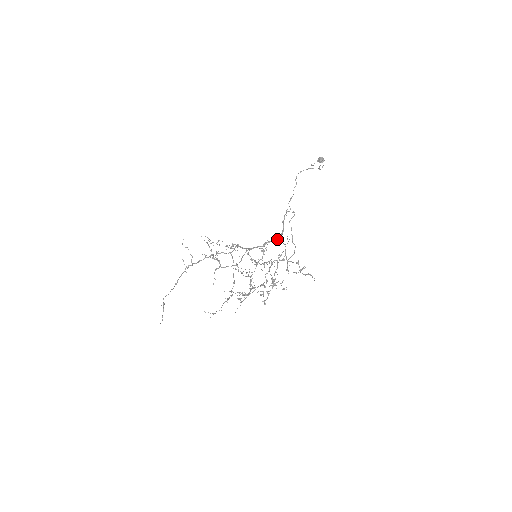
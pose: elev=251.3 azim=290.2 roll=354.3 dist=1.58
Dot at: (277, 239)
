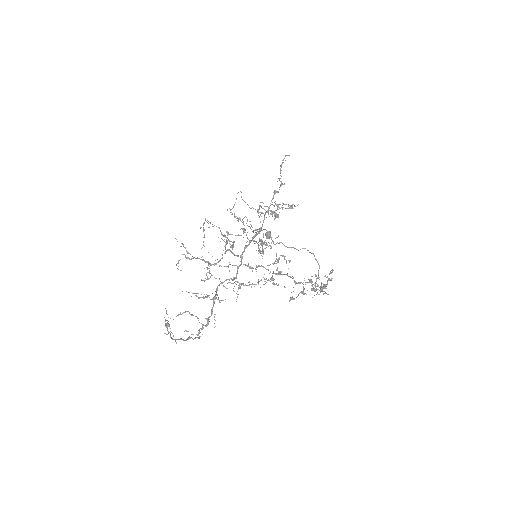
Dot at: (259, 232)
